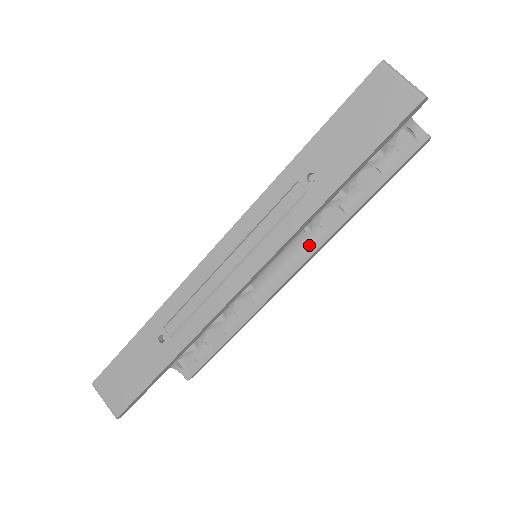
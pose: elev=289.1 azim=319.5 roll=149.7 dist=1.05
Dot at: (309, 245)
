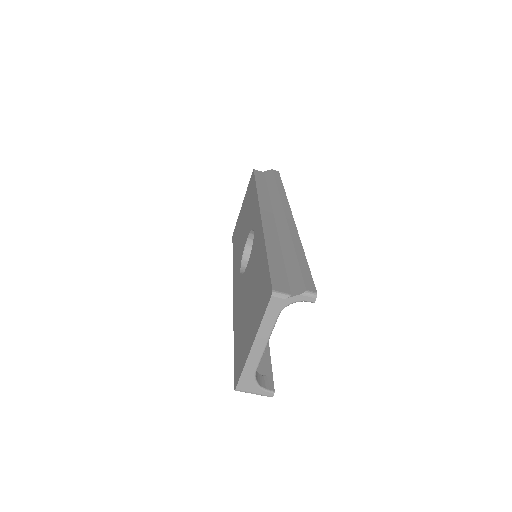
Dot at: occluded
